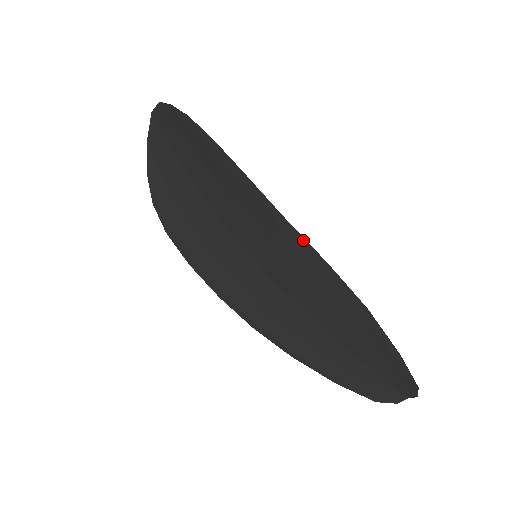
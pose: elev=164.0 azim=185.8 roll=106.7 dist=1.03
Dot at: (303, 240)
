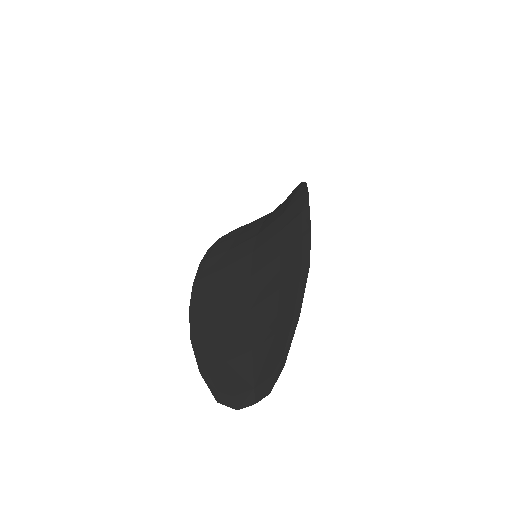
Dot at: (308, 218)
